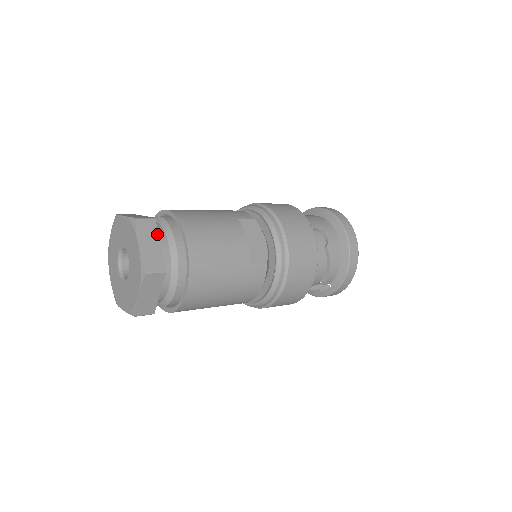
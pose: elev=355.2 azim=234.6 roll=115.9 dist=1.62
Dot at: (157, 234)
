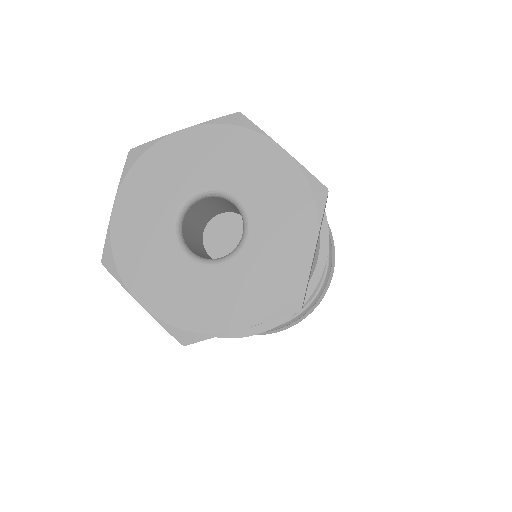
Dot at: occluded
